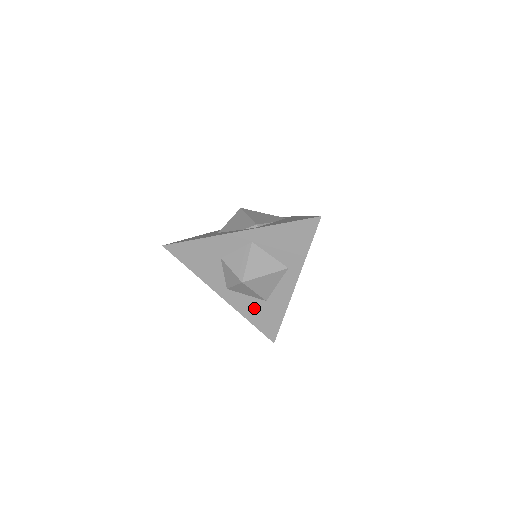
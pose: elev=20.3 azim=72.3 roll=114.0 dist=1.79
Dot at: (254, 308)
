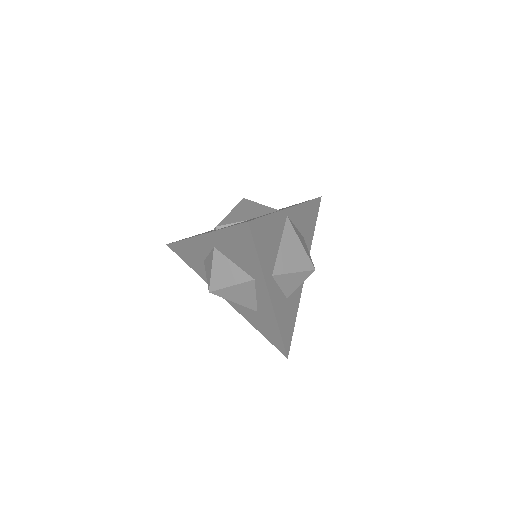
Dot at: (253, 317)
